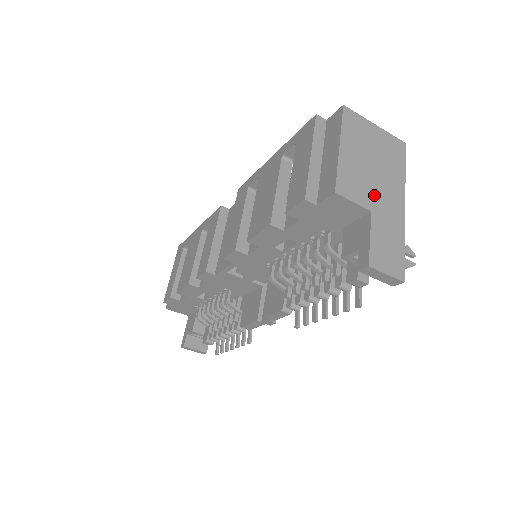
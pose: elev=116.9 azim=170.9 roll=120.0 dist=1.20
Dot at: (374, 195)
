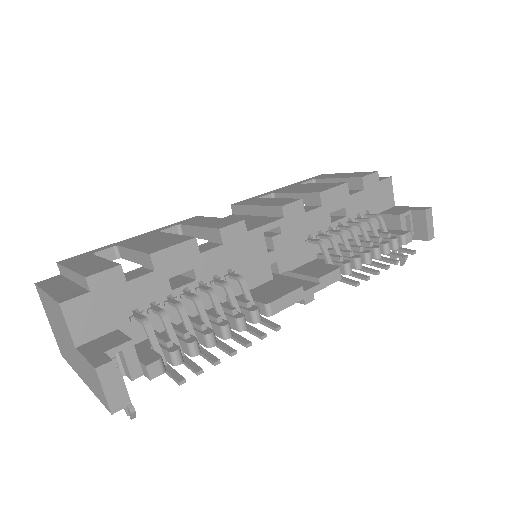
Dot at: occluded
